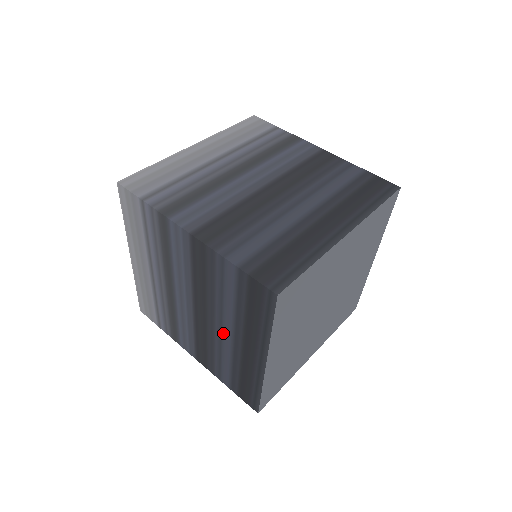
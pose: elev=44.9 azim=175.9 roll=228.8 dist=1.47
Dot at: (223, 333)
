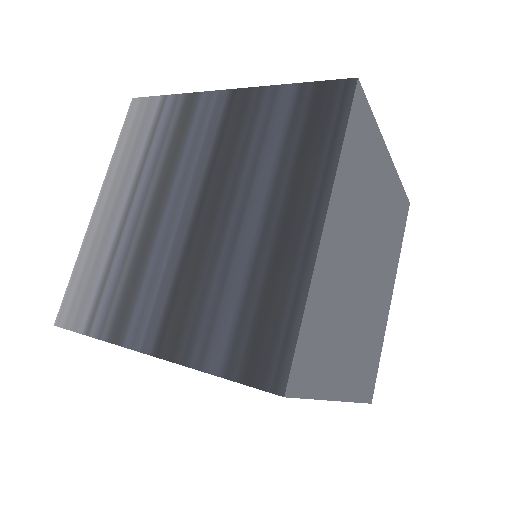
Dot at: occluded
